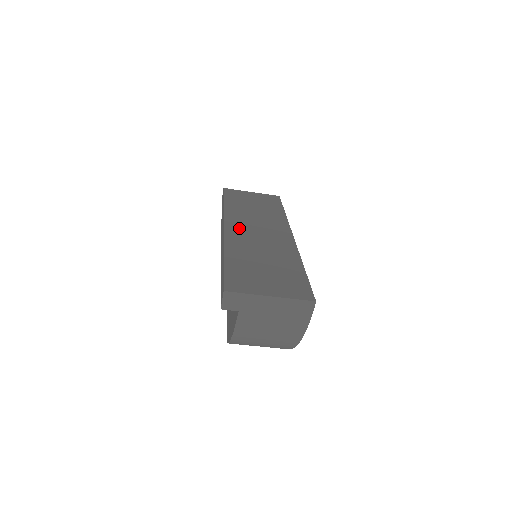
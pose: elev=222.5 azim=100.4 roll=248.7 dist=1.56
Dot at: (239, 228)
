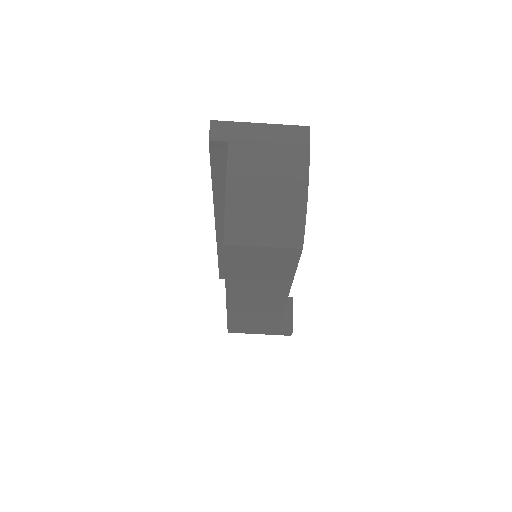
Dot at: occluded
